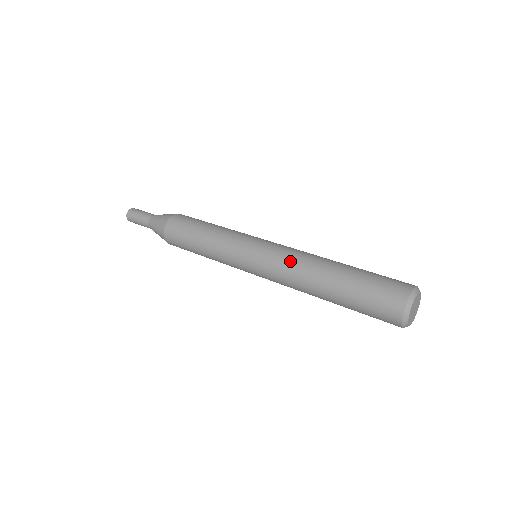
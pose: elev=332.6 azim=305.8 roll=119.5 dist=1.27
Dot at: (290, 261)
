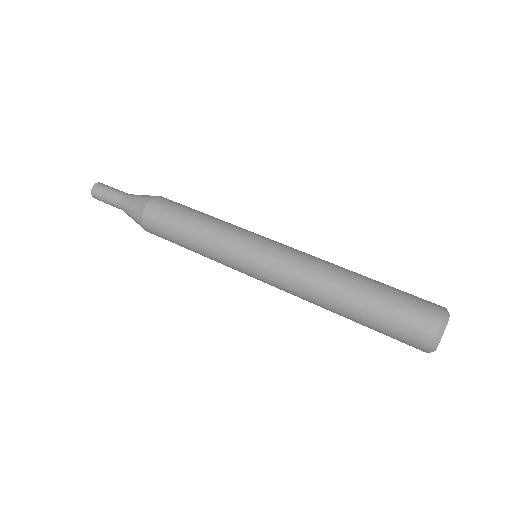
Dot at: (300, 273)
